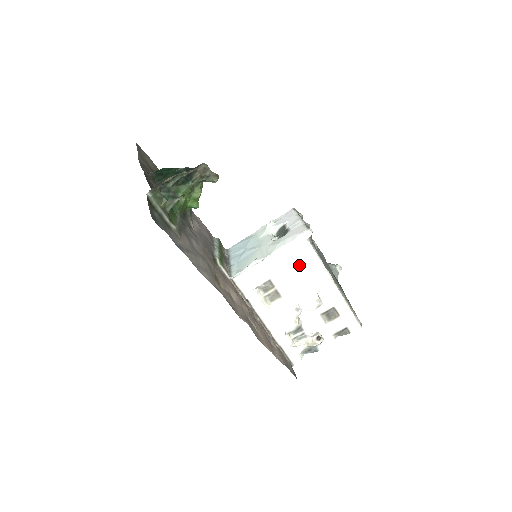
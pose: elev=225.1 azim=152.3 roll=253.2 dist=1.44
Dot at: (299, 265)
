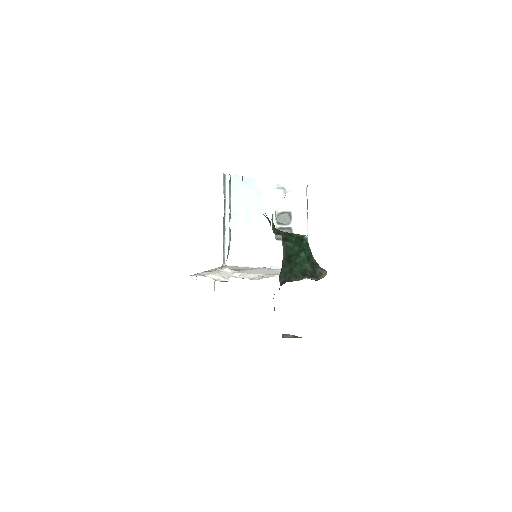
Dot at: (273, 272)
